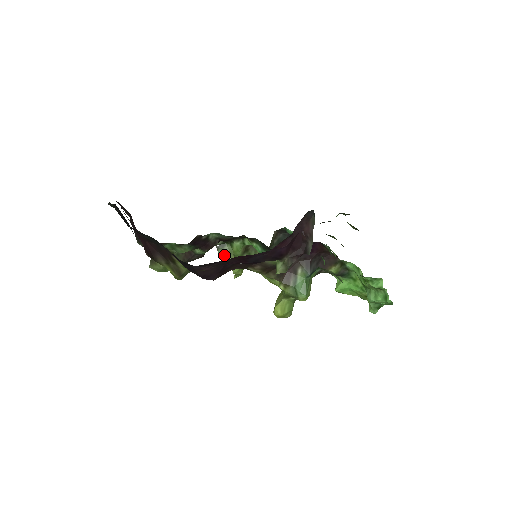
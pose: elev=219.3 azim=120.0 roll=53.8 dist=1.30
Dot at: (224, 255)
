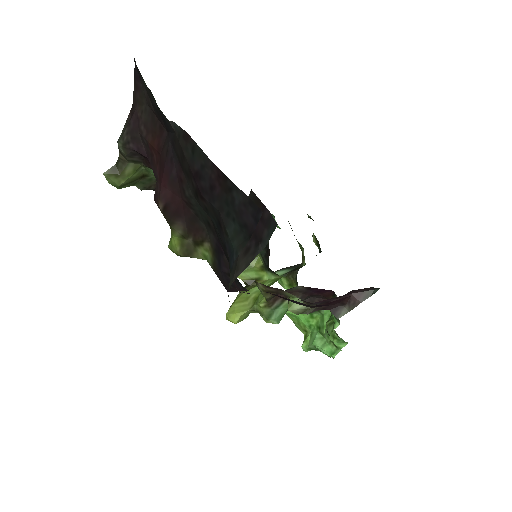
Dot at: occluded
